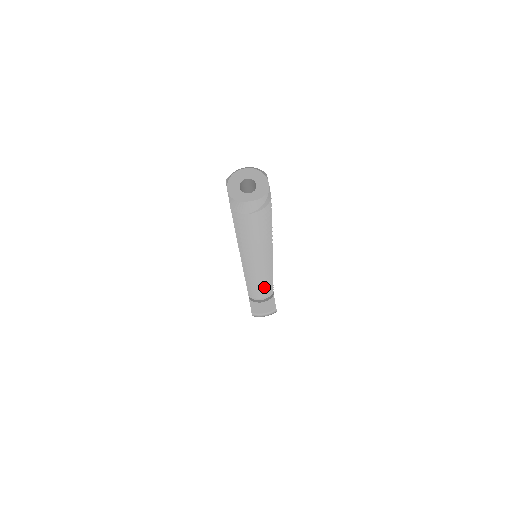
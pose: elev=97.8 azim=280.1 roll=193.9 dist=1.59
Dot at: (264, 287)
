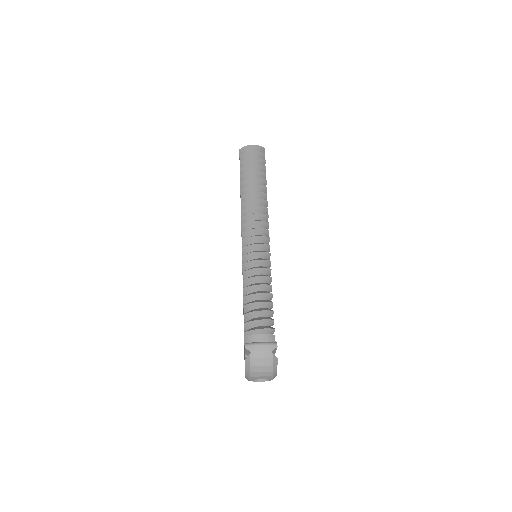
Dot at: (262, 293)
